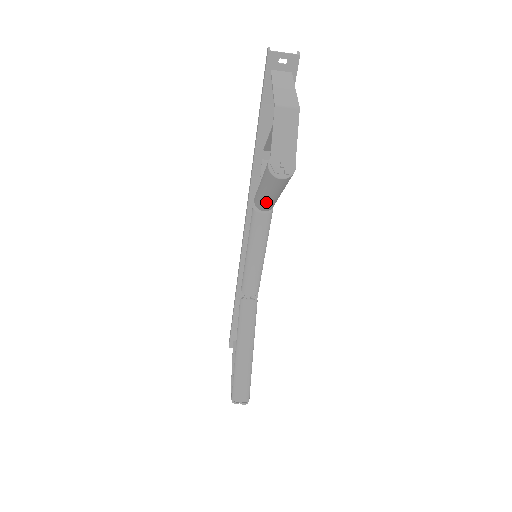
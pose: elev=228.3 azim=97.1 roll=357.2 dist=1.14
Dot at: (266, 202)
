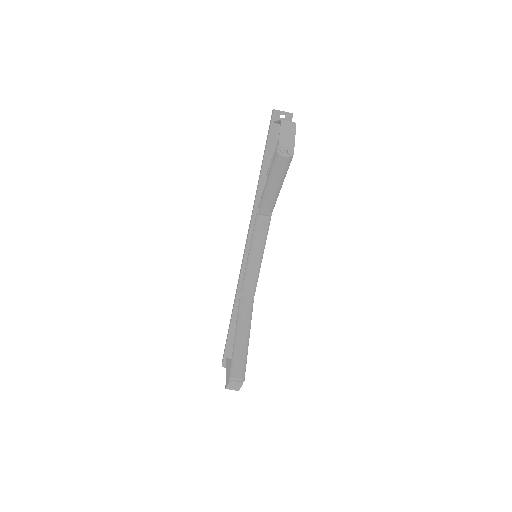
Dot at: (269, 197)
